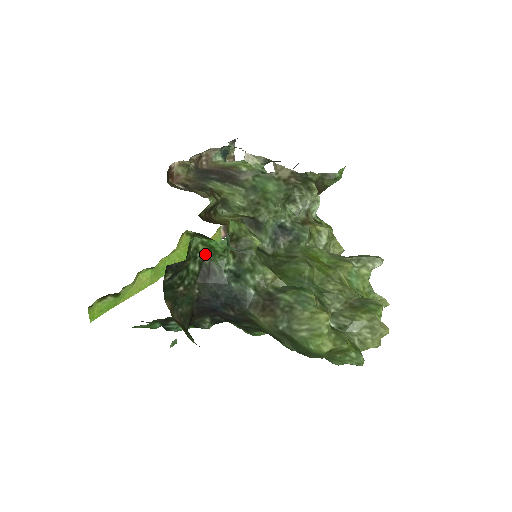
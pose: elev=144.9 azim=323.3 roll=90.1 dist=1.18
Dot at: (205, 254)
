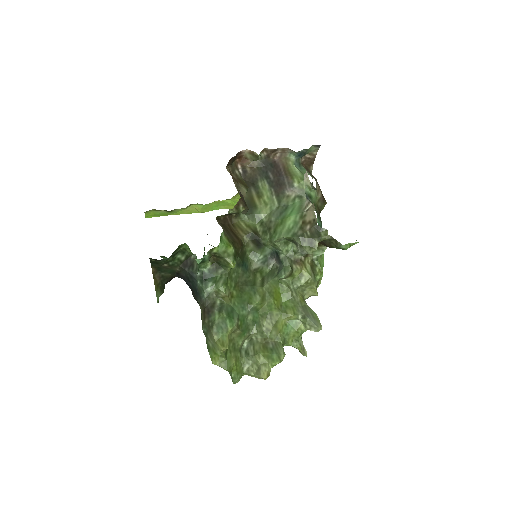
Dot at: (191, 254)
